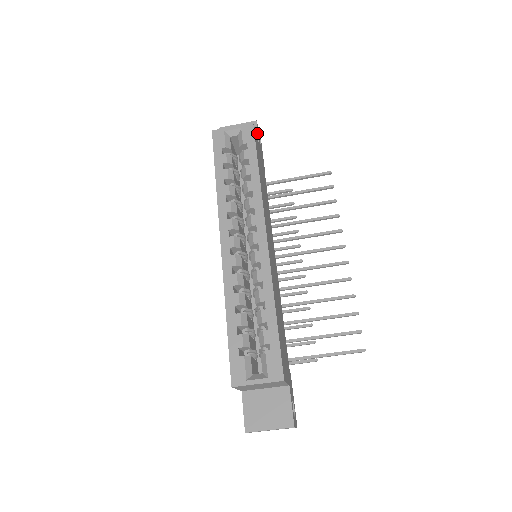
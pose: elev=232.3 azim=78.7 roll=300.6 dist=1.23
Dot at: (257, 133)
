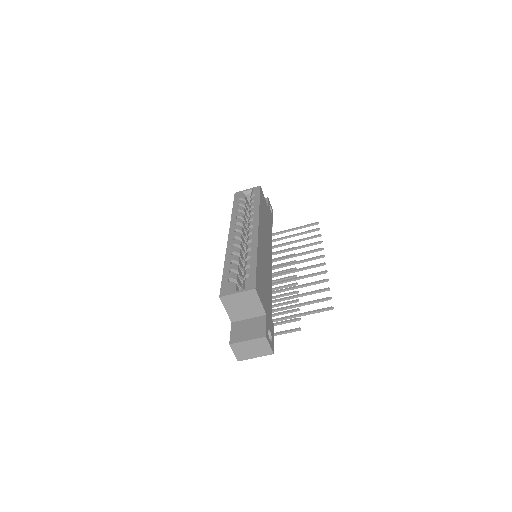
Dot at: (268, 202)
